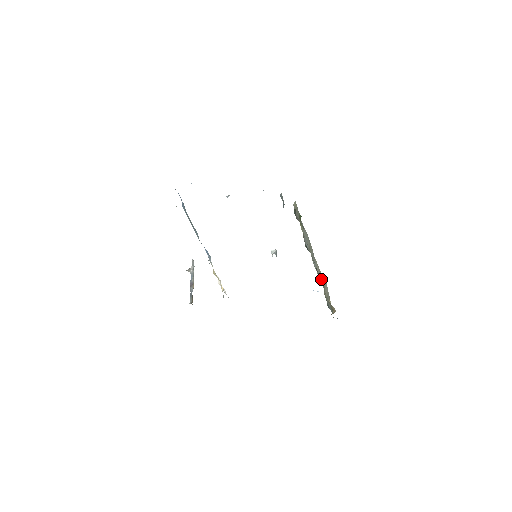
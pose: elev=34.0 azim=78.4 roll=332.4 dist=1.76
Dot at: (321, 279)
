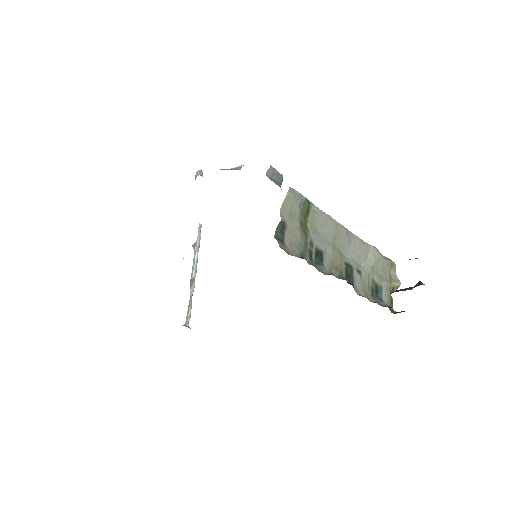
Dot at: (367, 260)
